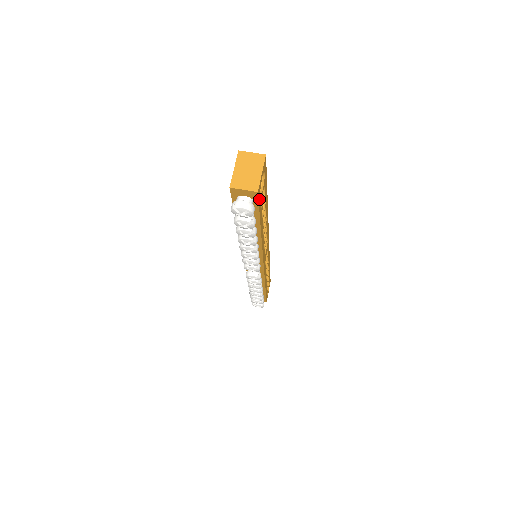
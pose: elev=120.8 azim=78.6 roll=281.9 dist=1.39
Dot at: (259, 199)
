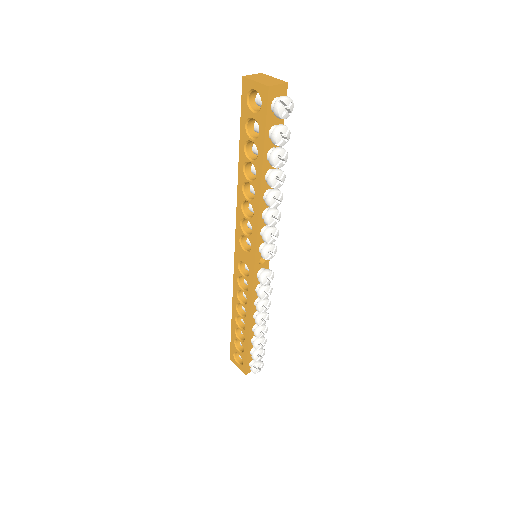
Dot at: occluded
